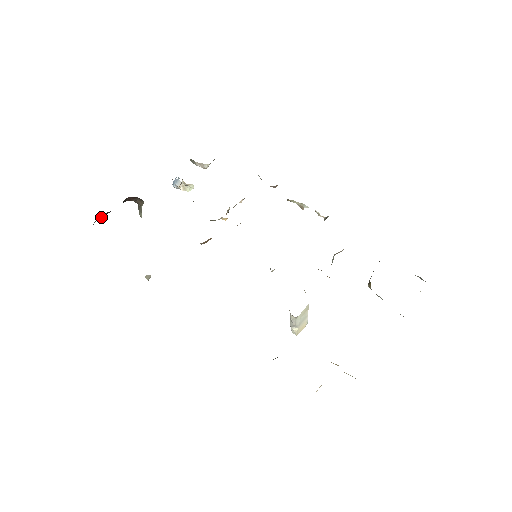
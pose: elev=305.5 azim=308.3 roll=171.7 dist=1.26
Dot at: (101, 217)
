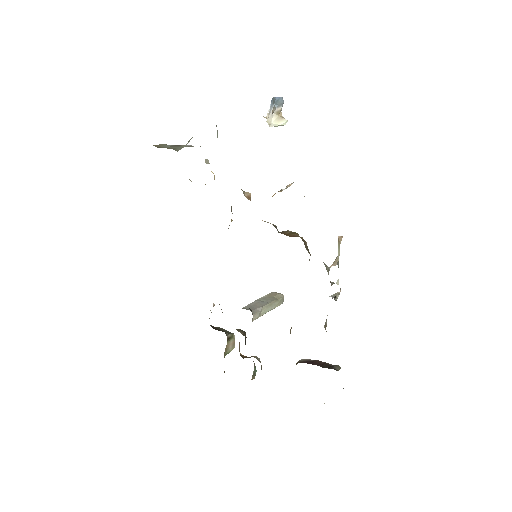
Dot at: occluded
